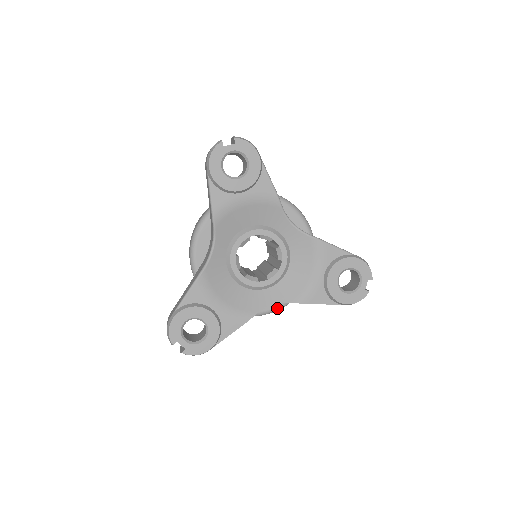
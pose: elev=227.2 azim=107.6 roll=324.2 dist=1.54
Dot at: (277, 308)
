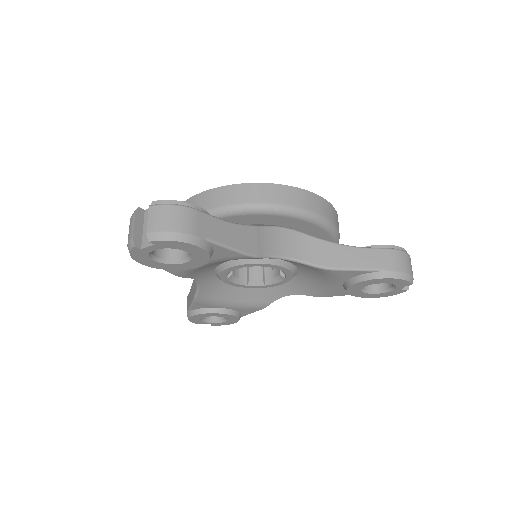
Dot at: occluded
